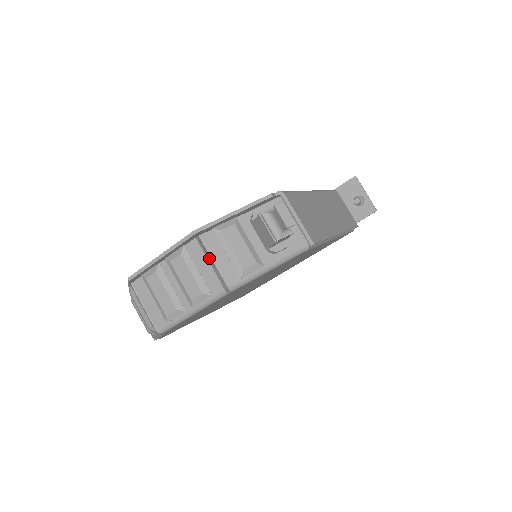
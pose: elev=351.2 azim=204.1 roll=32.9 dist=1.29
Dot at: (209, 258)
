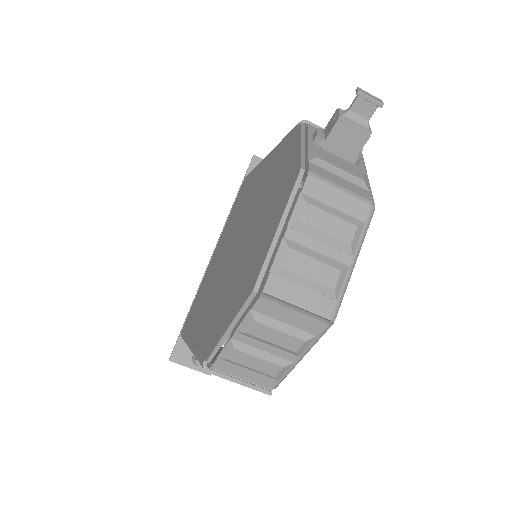
Dot at: occluded
